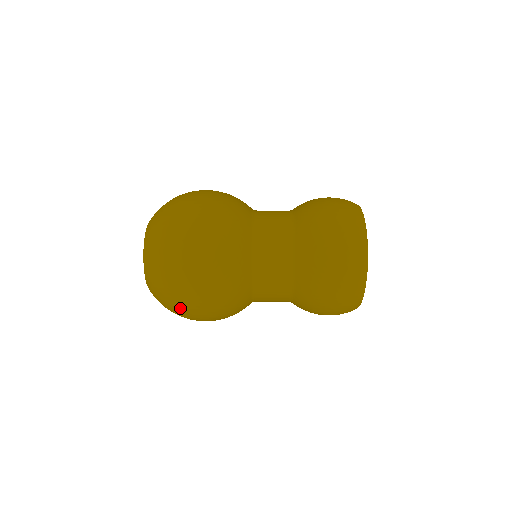
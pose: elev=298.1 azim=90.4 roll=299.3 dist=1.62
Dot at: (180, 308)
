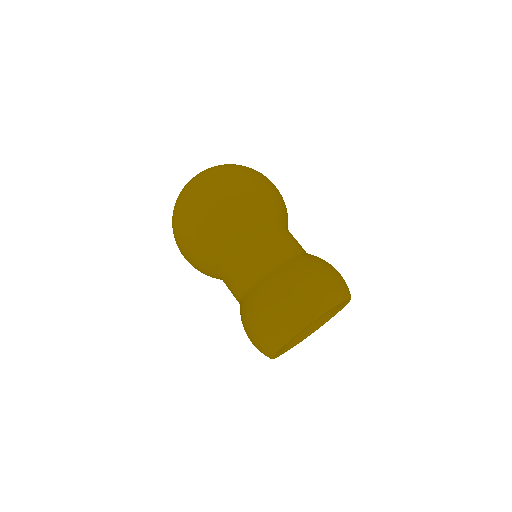
Dot at: occluded
